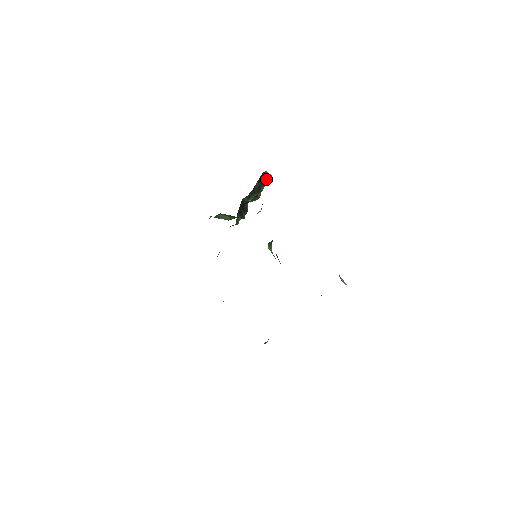
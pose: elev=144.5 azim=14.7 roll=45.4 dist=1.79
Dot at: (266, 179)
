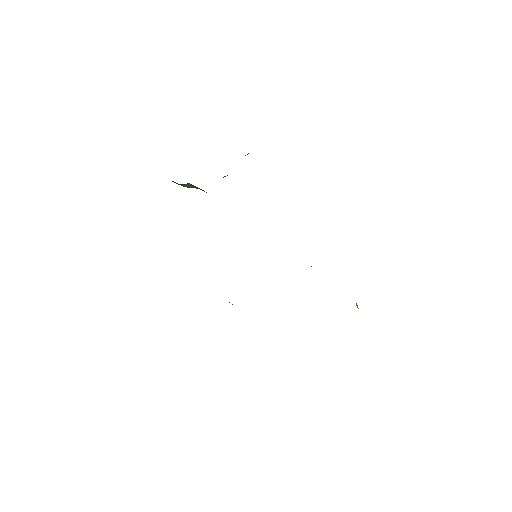
Dot at: occluded
